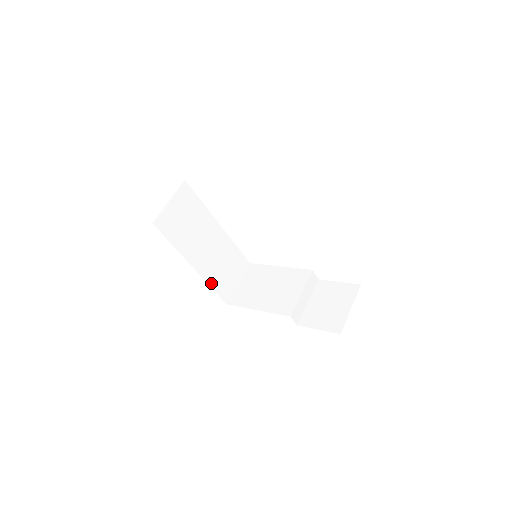
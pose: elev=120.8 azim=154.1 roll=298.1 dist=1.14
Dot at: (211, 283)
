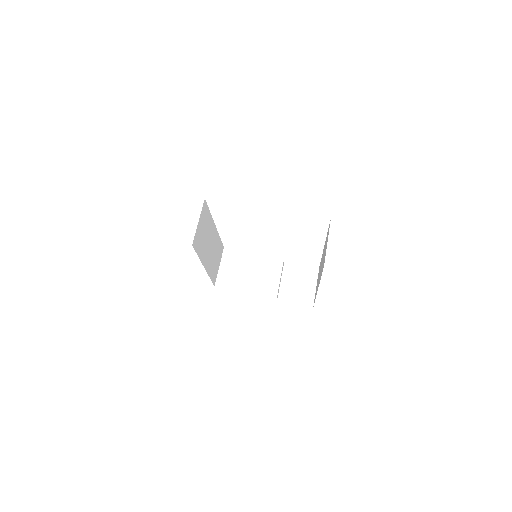
Dot at: (210, 275)
